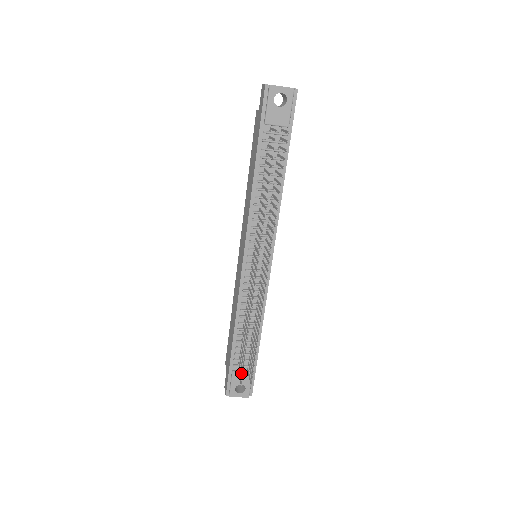
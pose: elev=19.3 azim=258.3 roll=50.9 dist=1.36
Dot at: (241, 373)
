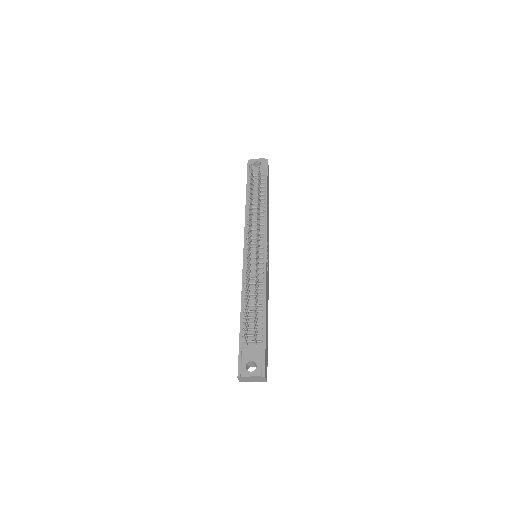
Dot at: (245, 330)
